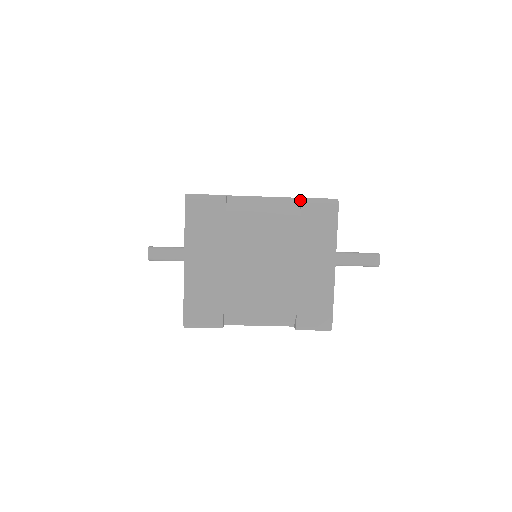
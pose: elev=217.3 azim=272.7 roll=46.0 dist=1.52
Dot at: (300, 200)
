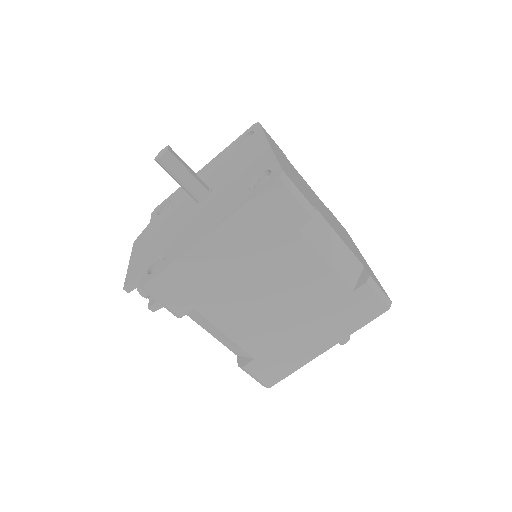
Dot at: occluded
